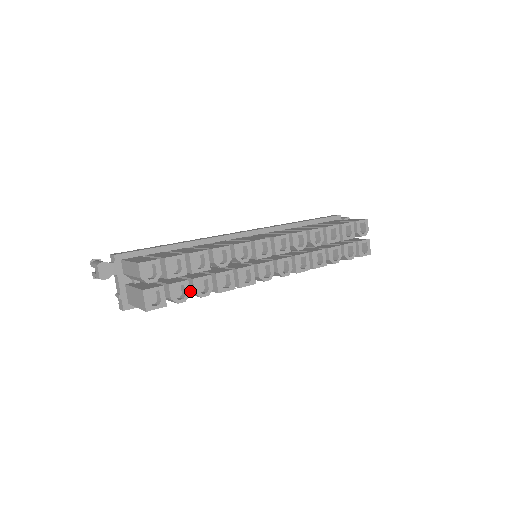
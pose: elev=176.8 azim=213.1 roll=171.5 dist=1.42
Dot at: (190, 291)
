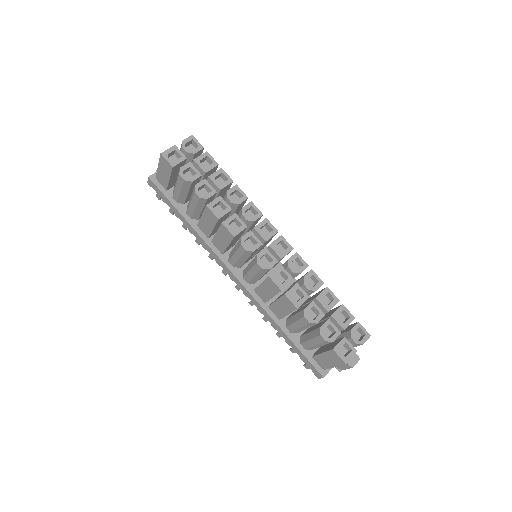
Dot at: occluded
